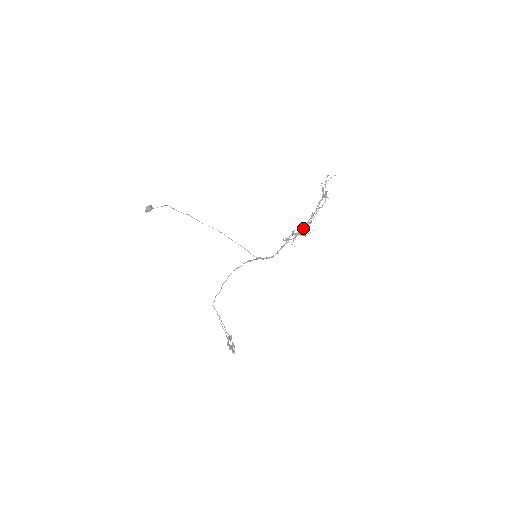
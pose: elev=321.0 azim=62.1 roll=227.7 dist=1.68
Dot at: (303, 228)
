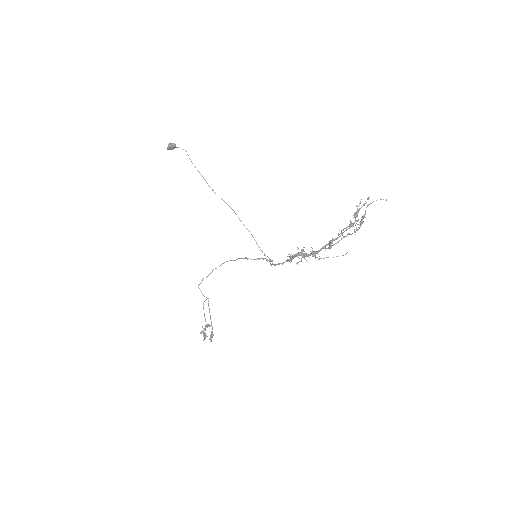
Dot at: (315, 252)
